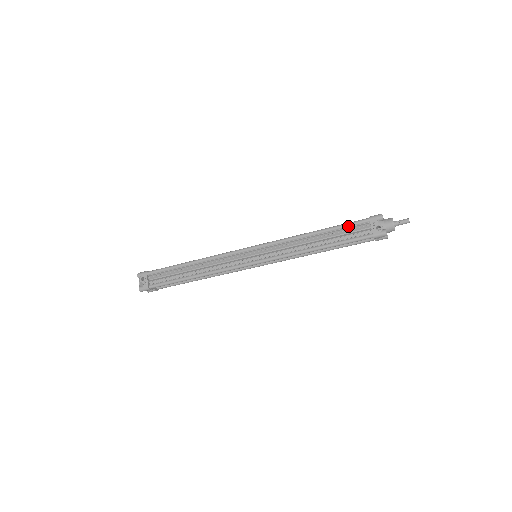
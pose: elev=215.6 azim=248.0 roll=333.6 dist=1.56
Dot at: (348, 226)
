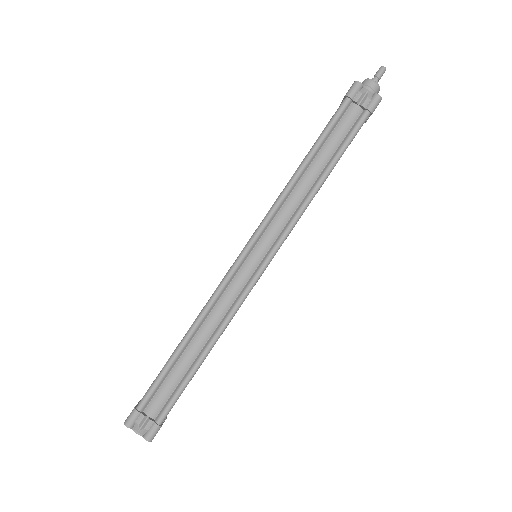
Dot at: occluded
